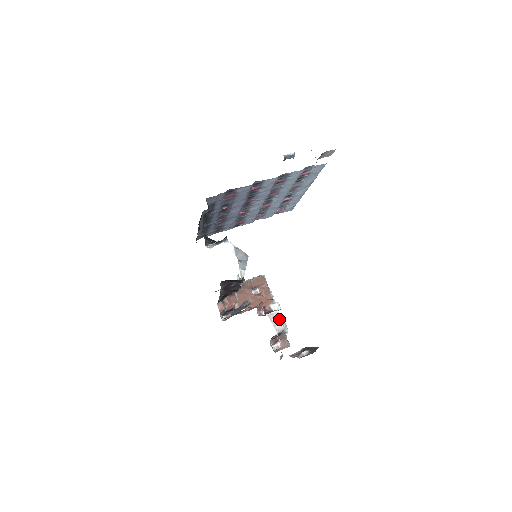
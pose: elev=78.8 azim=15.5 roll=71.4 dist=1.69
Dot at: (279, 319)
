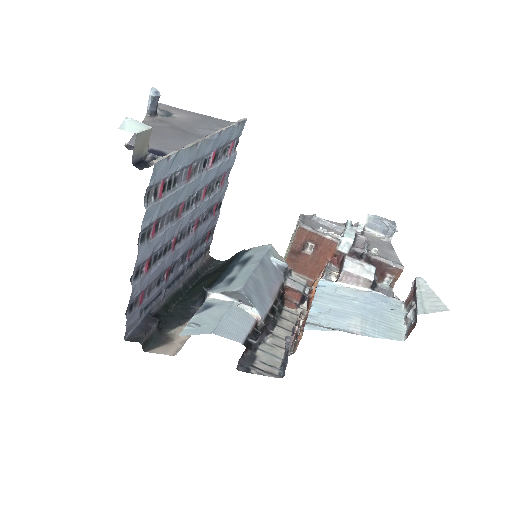
Dot at: (355, 276)
